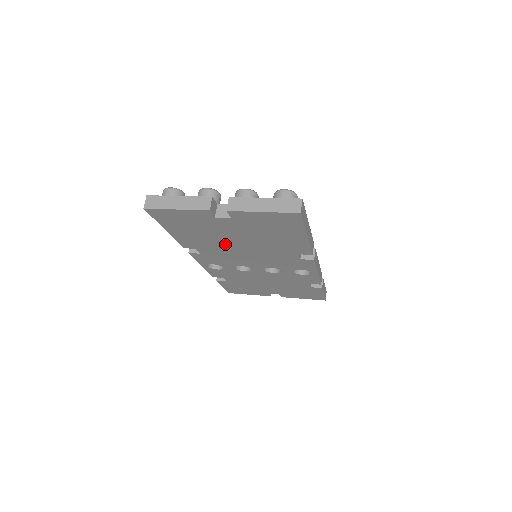
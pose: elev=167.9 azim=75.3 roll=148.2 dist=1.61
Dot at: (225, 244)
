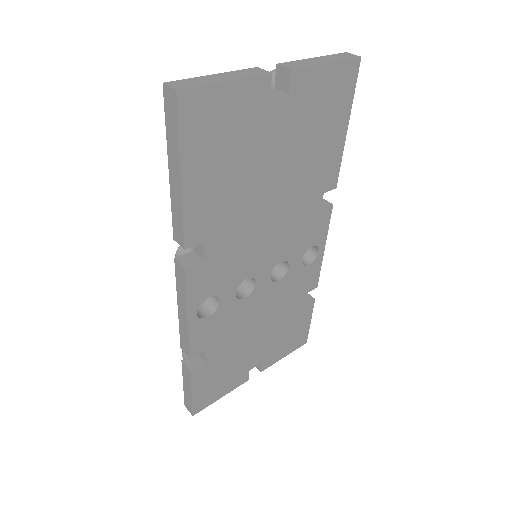
Dot at: (251, 200)
